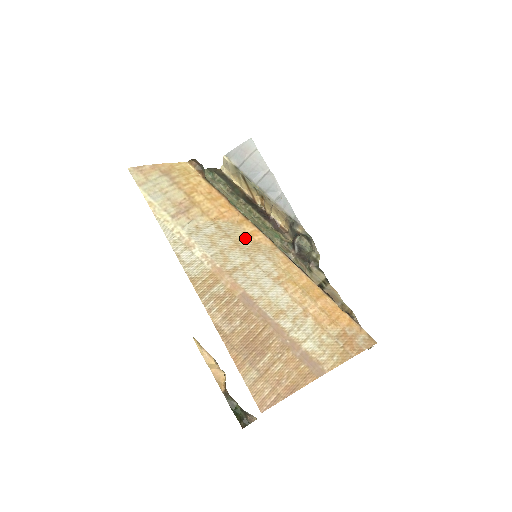
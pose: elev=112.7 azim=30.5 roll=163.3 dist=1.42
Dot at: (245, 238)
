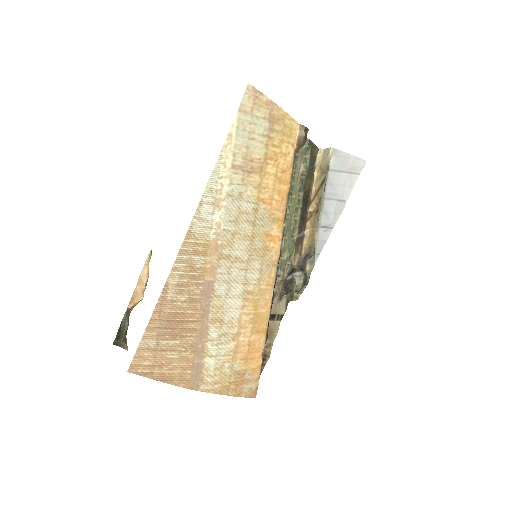
Dot at: (264, 238)
